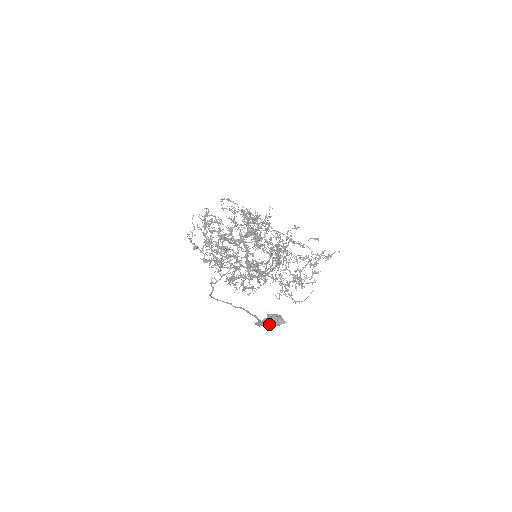
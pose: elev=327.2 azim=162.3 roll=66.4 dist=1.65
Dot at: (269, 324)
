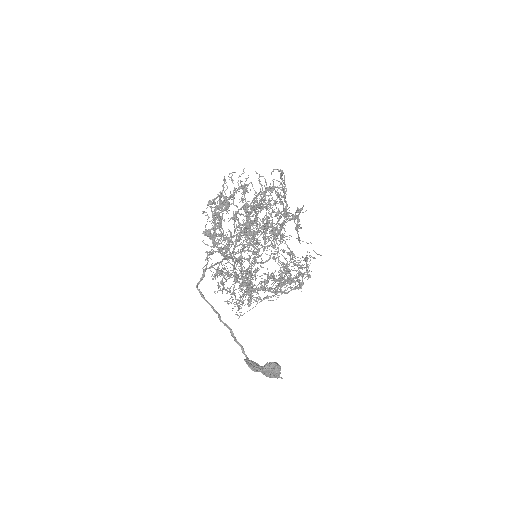
Dot at: (265, 372)
